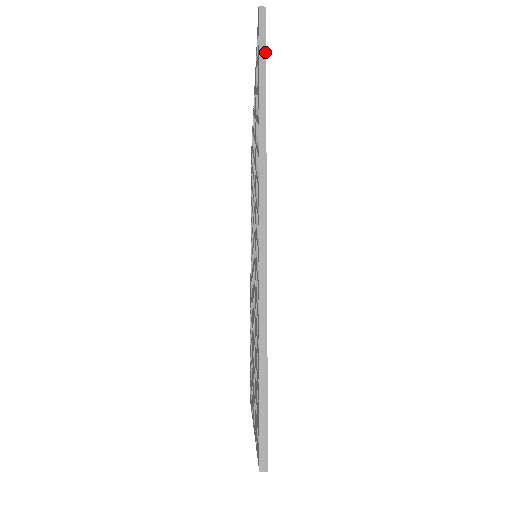
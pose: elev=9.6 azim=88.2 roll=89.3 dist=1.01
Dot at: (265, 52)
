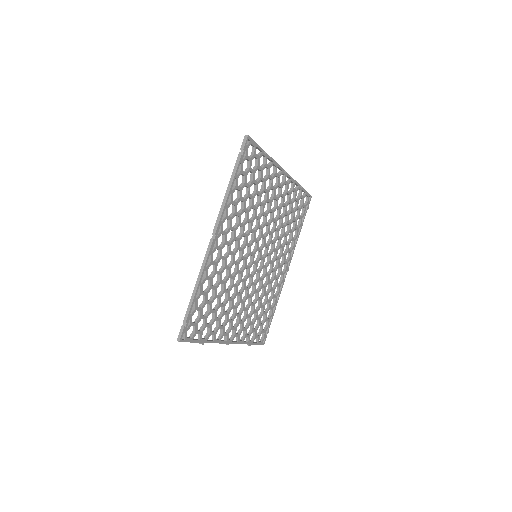
Dot at: (240, 158)
